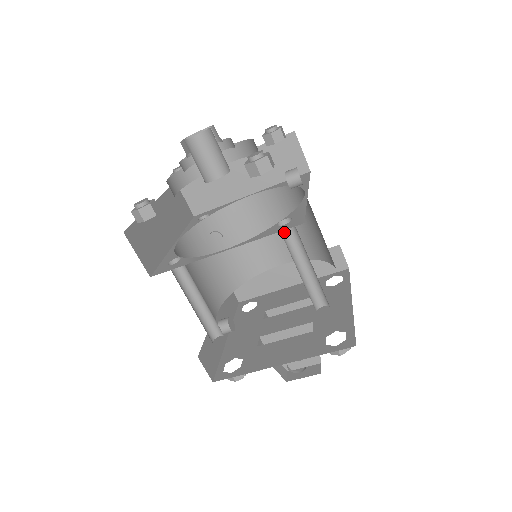
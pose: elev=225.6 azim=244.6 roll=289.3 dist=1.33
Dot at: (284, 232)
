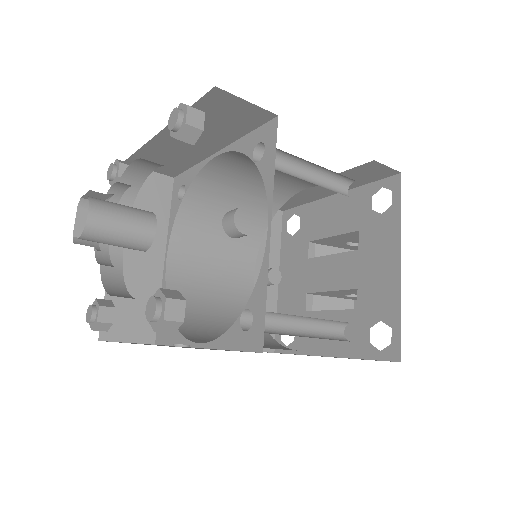
Dot at: occluded
